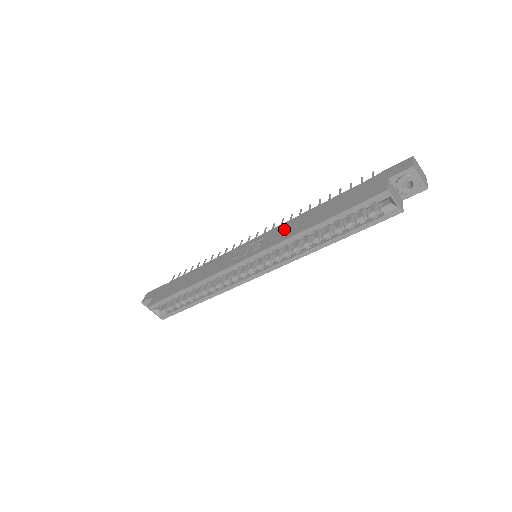
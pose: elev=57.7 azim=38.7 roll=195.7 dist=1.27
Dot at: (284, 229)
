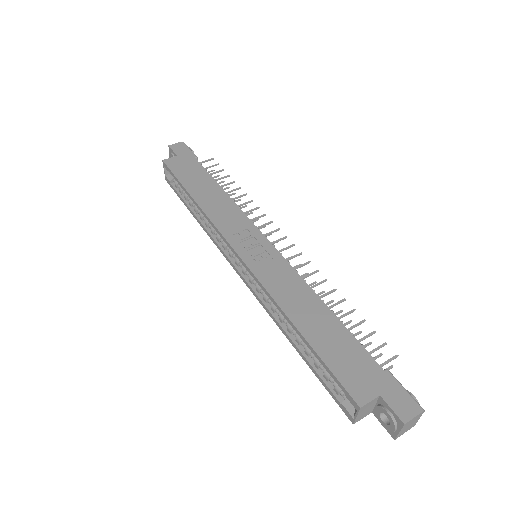
Dot at: (288, 282)
